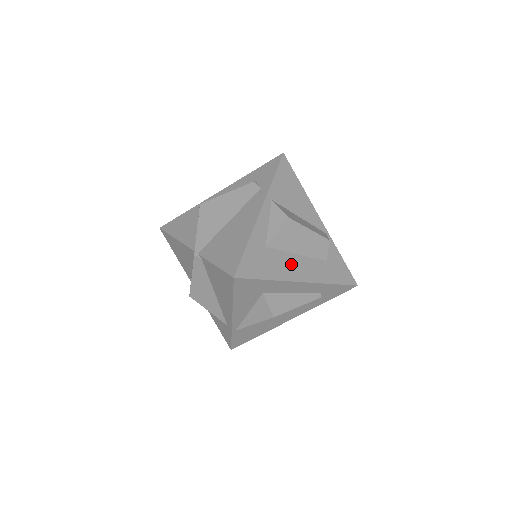
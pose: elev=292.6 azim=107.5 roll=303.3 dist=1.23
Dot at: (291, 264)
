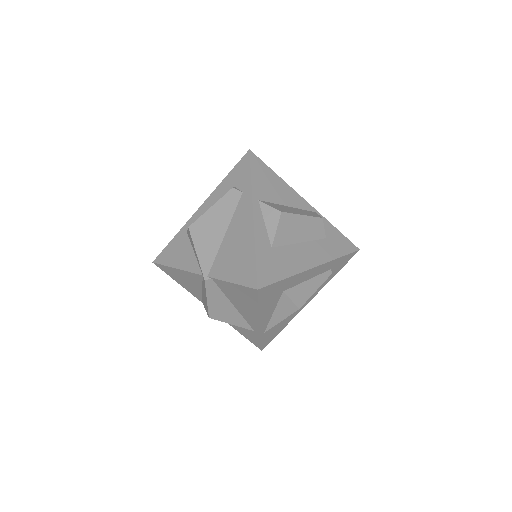
Dot at: (299, 254)
